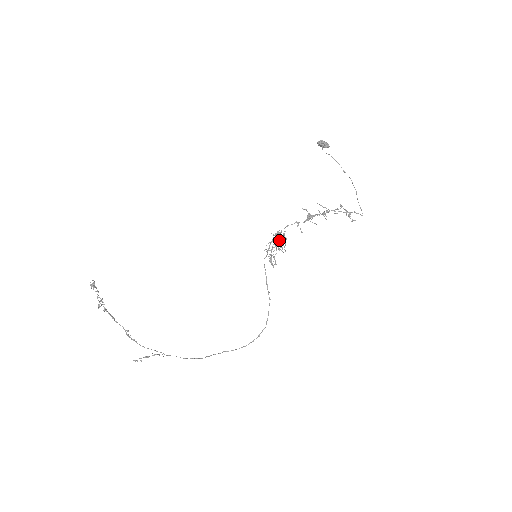
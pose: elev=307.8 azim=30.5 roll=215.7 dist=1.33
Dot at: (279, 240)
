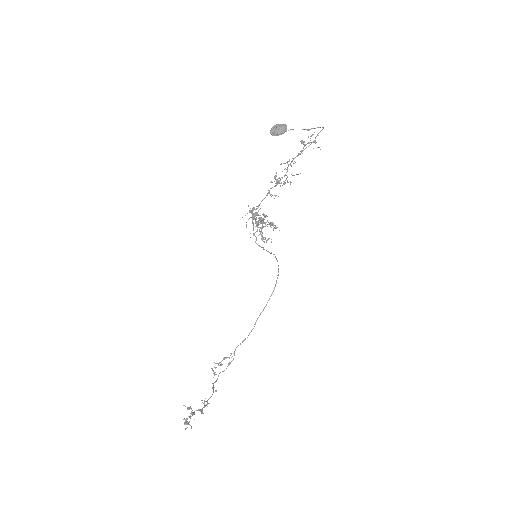
Dot at: (262, 222)
